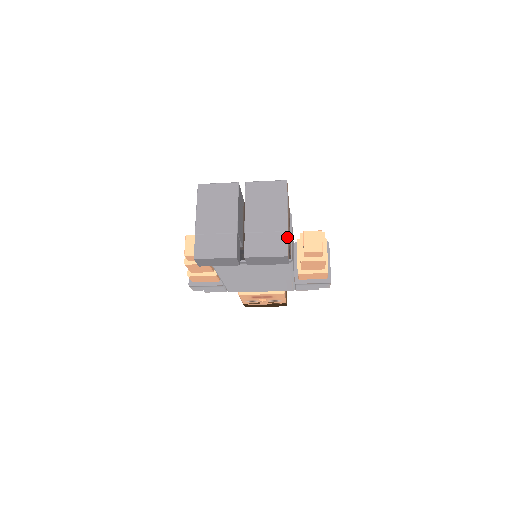
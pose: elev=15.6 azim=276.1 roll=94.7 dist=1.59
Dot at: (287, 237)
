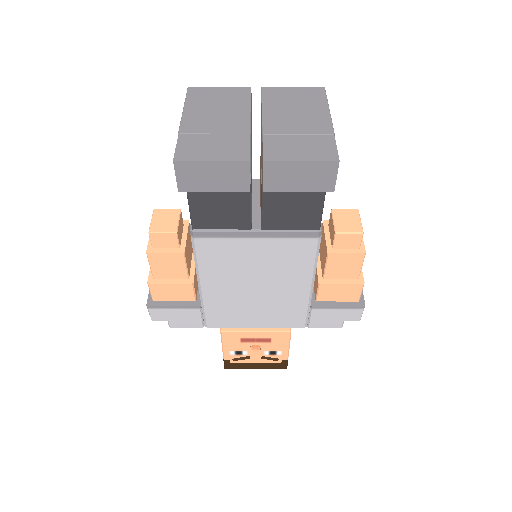
Dot at: (334, 140)
